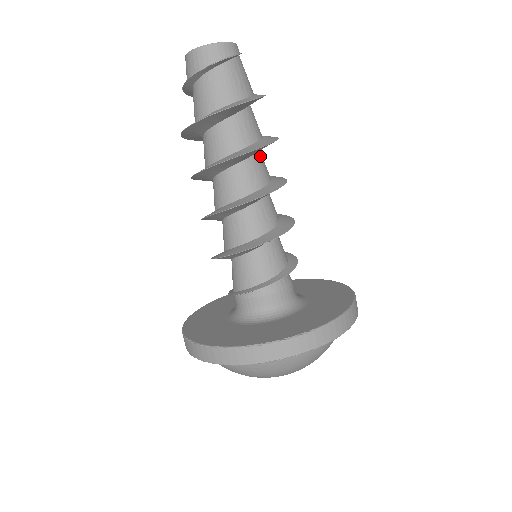
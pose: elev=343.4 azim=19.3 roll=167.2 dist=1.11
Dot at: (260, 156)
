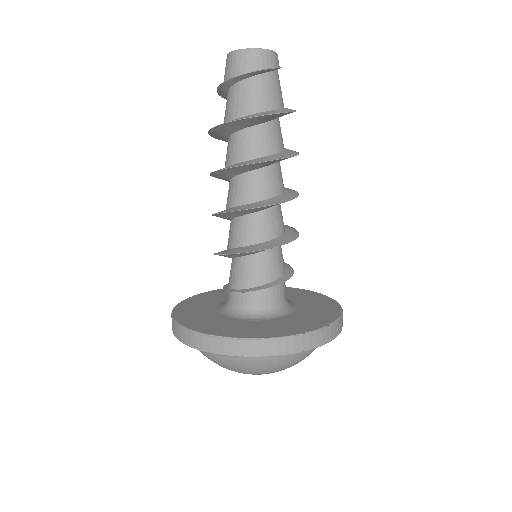
Dot at: occluded
